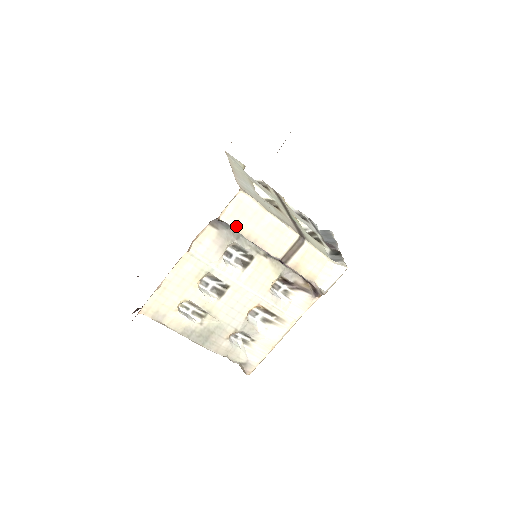
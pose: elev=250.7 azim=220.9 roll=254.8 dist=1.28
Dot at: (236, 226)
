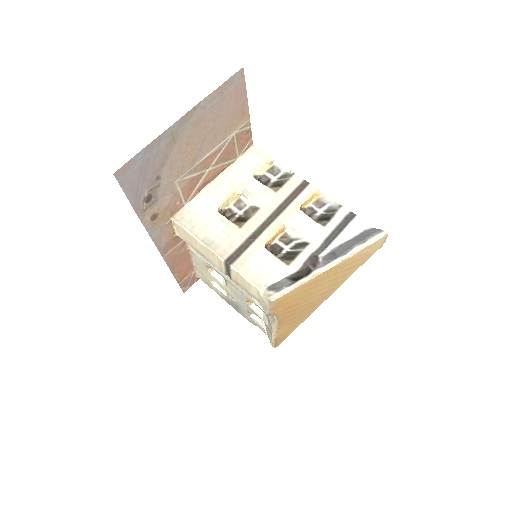
Dot at: (188, 242)
